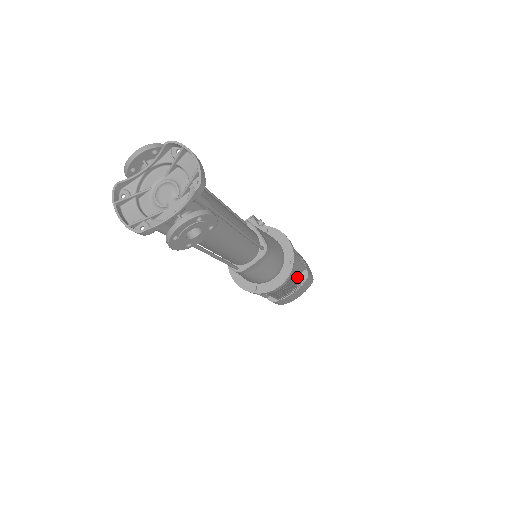
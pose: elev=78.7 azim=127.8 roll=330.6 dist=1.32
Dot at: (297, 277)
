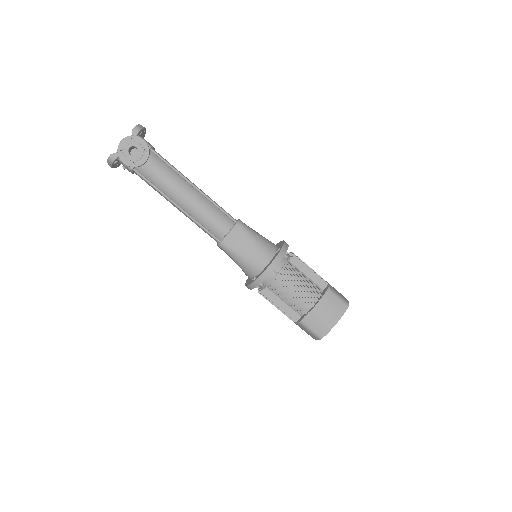
Dot at: (312, 285)
